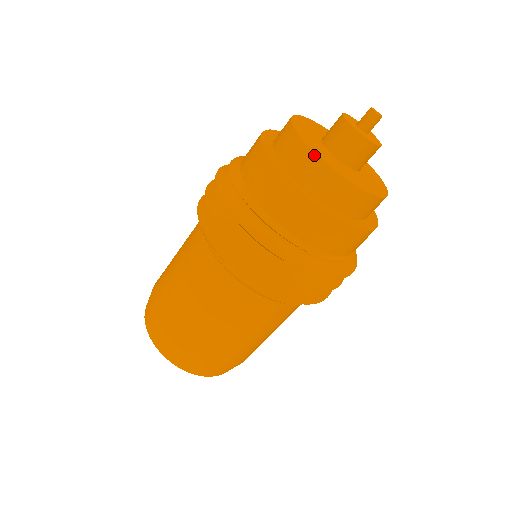
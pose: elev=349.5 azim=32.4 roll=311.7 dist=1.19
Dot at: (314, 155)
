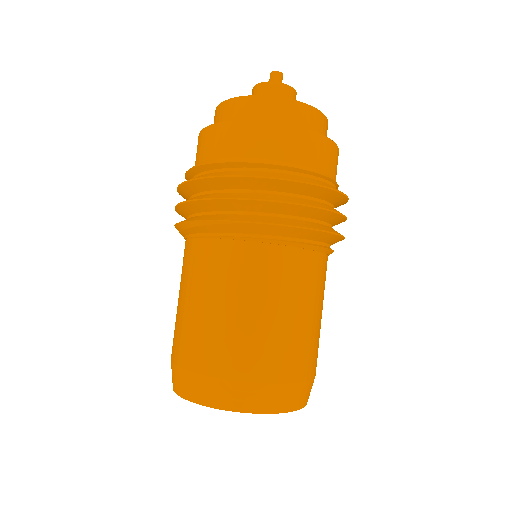
Dot at: (259, 97)
